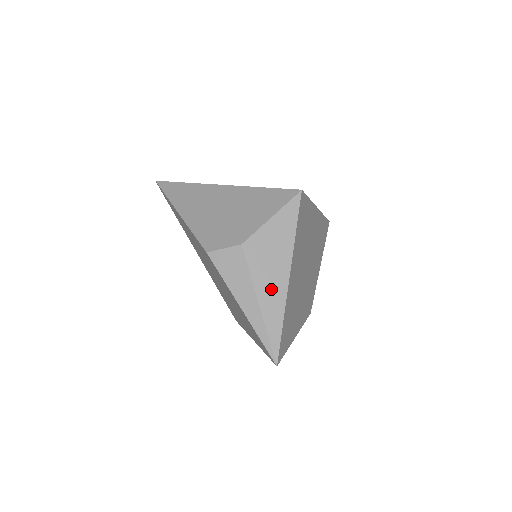
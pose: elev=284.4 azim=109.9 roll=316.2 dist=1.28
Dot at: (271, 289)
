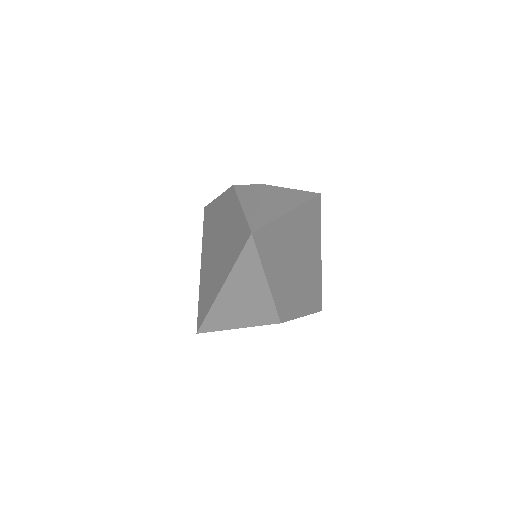
Dot at: (273, 206)
